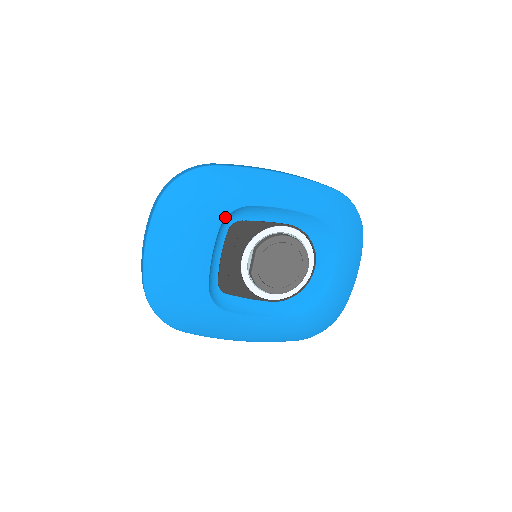
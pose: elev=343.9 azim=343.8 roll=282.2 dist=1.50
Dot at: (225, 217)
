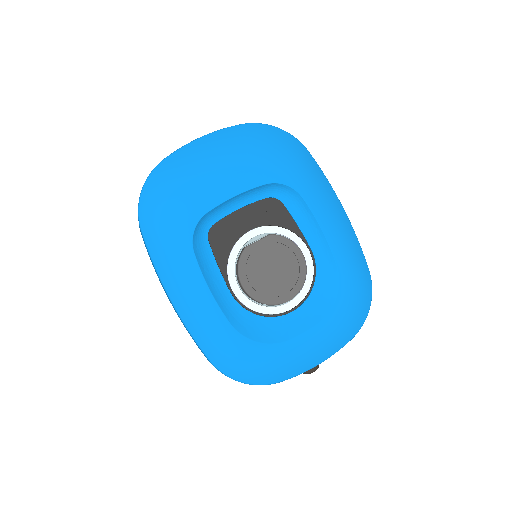
Dot at: (278, 182)
